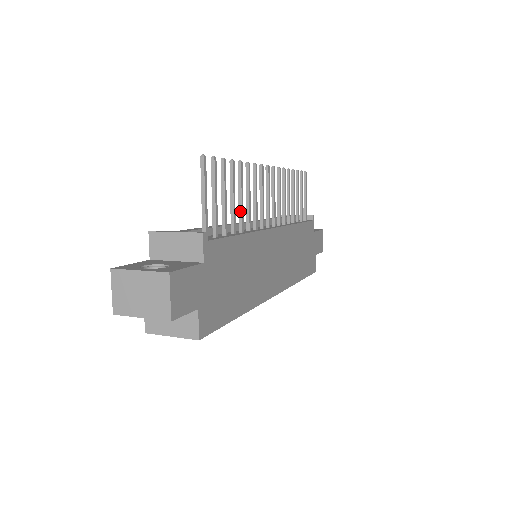
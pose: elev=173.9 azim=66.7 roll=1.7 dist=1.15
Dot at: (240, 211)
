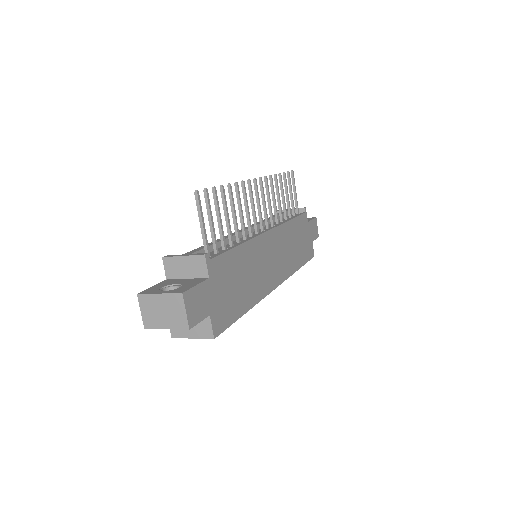
Dot at: (235, 225)
